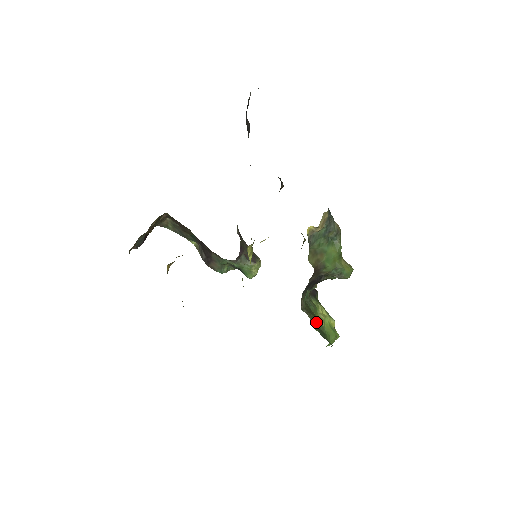
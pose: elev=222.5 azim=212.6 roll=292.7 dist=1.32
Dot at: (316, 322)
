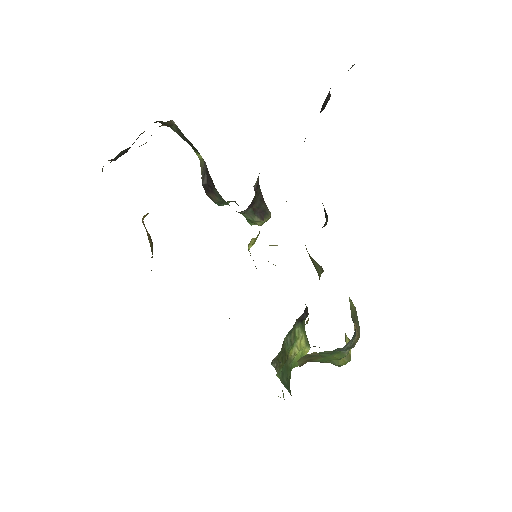
Dot at: (285, 363)
